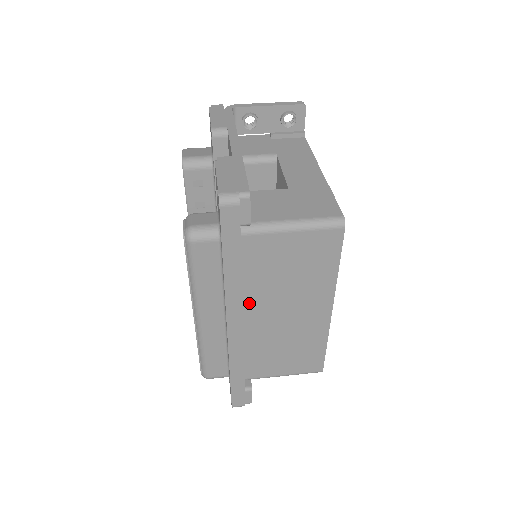
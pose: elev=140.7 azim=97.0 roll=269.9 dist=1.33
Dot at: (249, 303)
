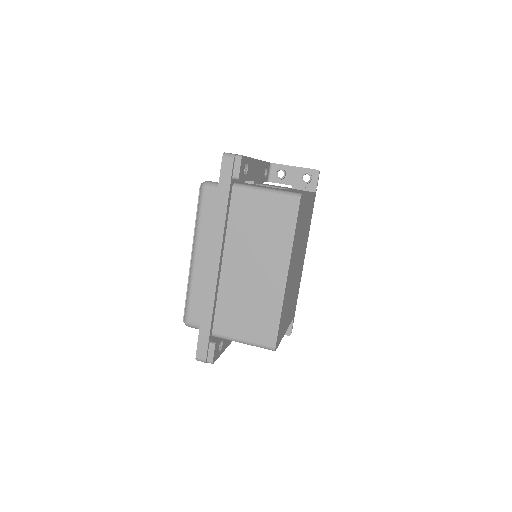
Dot at: (229, 250)
